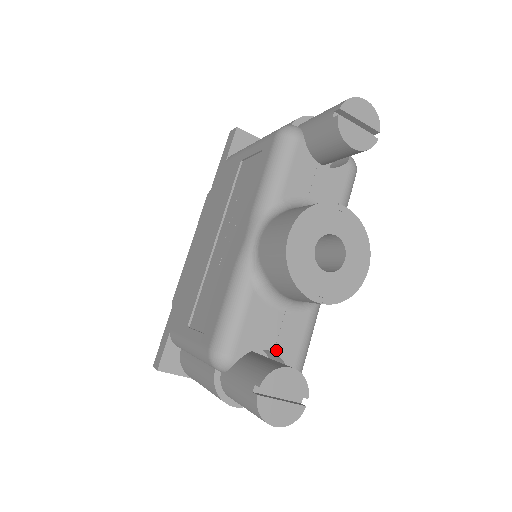
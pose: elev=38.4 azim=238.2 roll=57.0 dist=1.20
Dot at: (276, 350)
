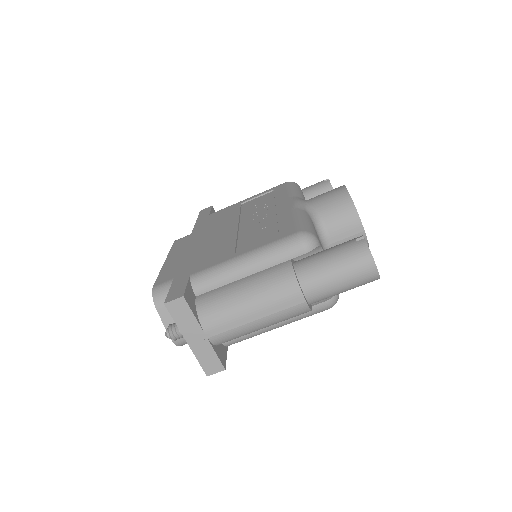
Dot at: occluded
